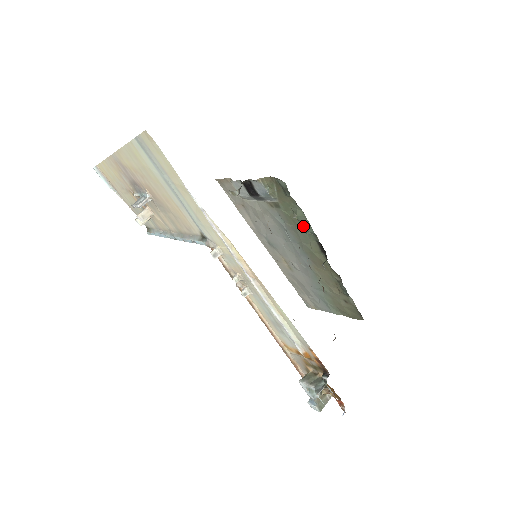
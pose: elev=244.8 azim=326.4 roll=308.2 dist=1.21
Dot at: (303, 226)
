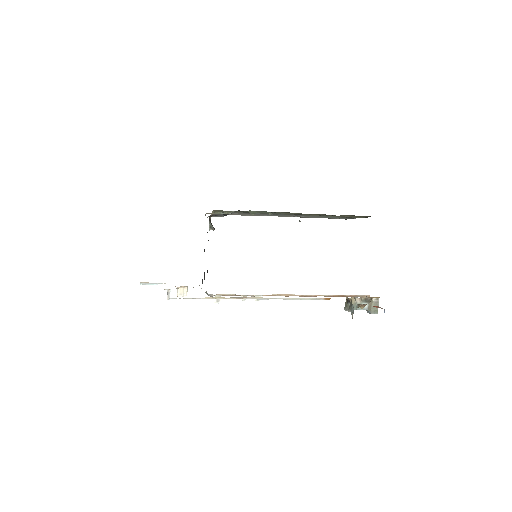
Dot at: occluded
